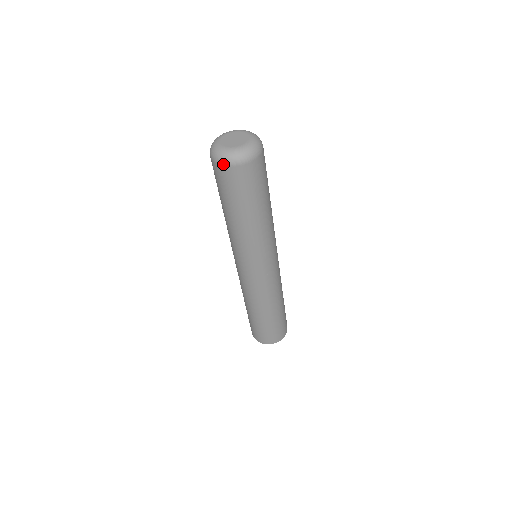
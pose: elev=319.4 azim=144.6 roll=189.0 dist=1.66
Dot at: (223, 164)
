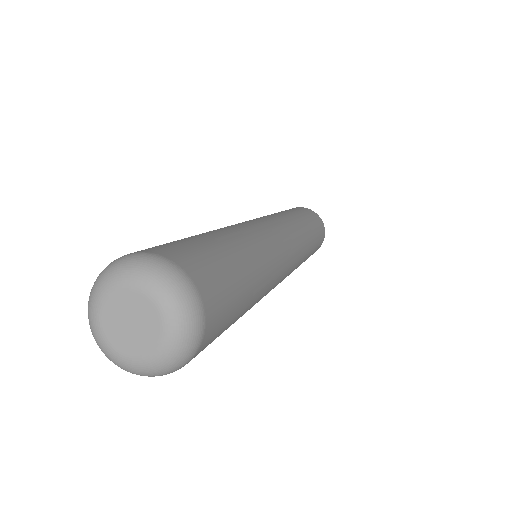
Dot at: occluded
